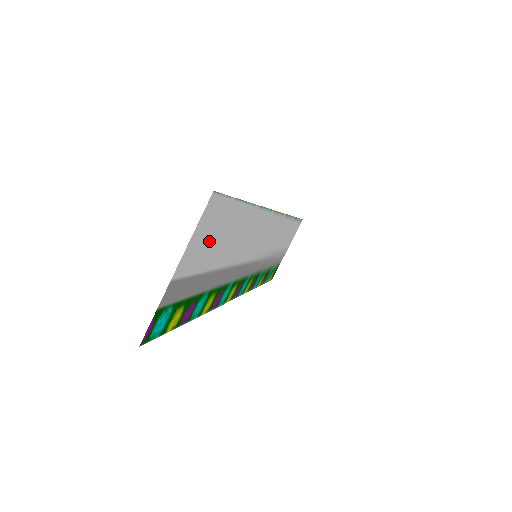
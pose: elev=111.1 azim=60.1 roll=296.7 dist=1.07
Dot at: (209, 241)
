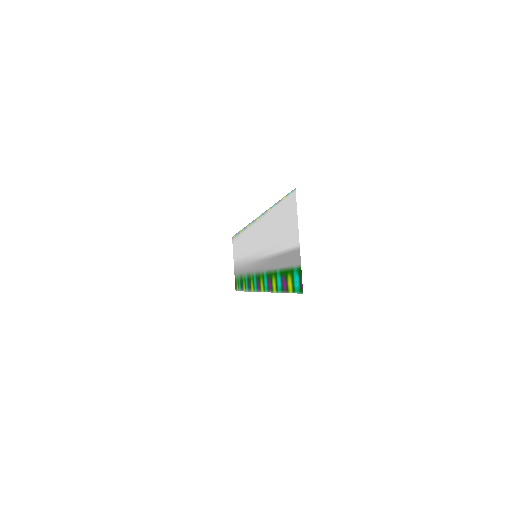
Dot at: (287, 226)
